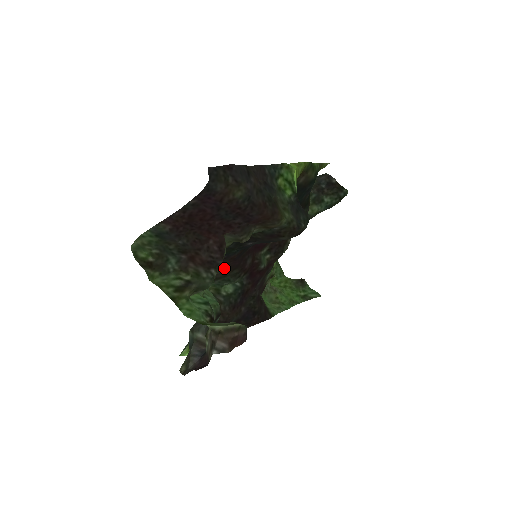
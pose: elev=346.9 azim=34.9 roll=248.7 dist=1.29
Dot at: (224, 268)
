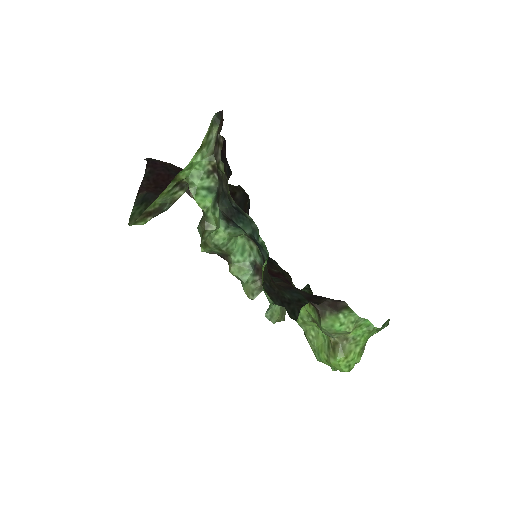
Dot at: occluded
